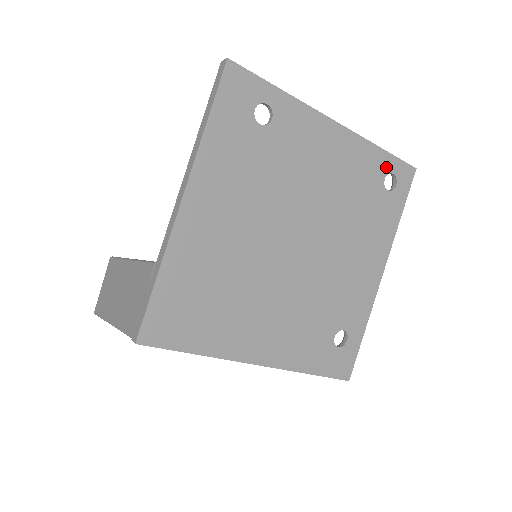
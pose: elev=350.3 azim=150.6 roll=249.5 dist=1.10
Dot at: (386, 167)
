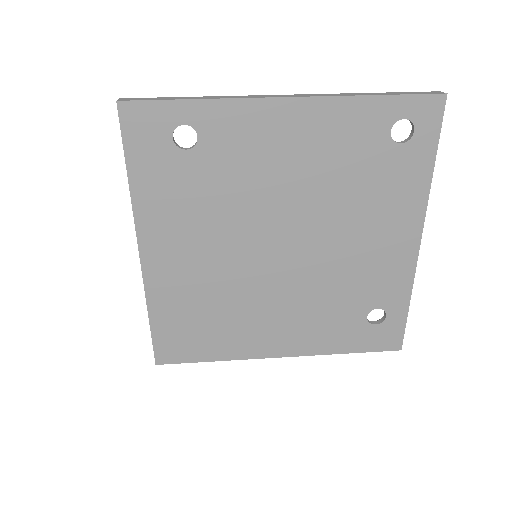
Dot at: (389, 116)
